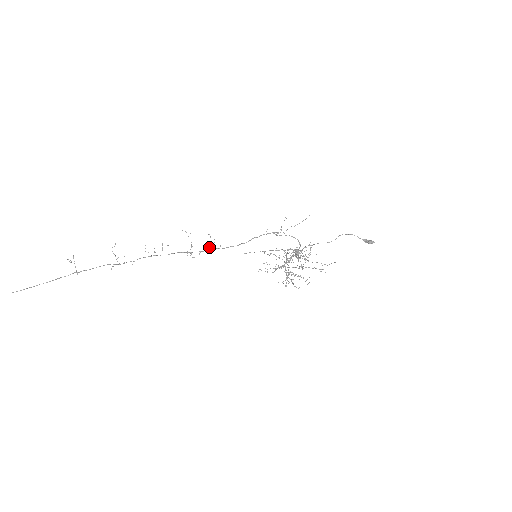
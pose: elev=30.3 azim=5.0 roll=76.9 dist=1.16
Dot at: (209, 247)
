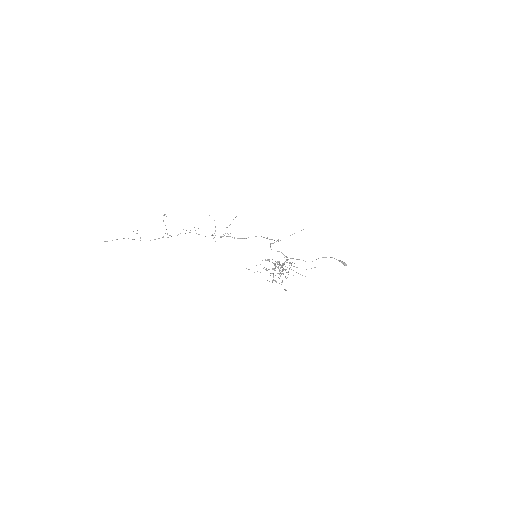
Dot at: (226, 236)
